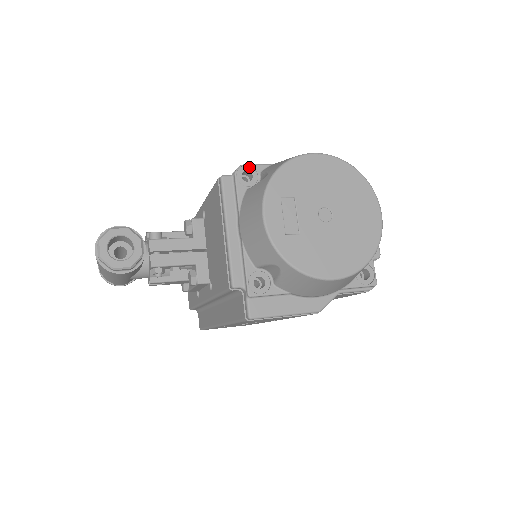
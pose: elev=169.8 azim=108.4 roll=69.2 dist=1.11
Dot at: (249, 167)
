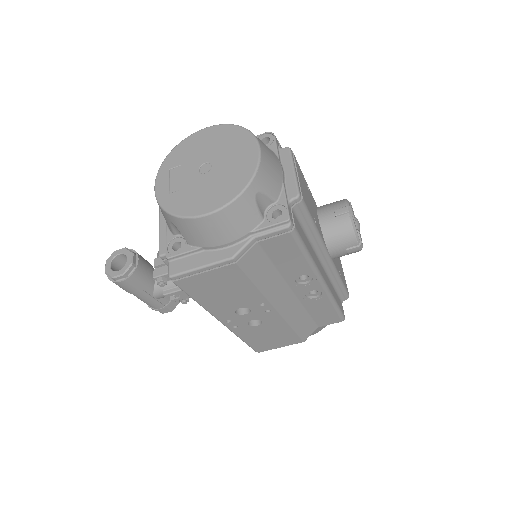
Dot at: occluded
